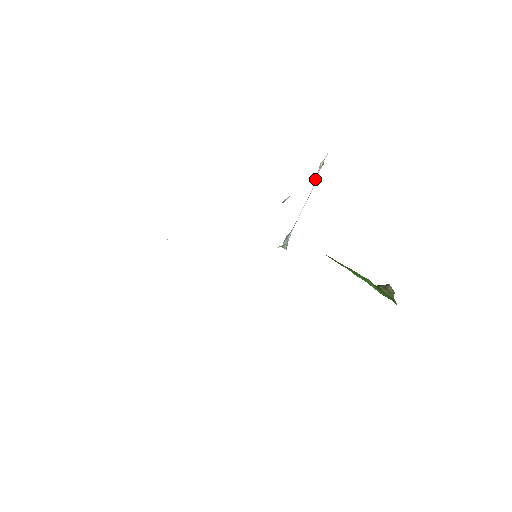
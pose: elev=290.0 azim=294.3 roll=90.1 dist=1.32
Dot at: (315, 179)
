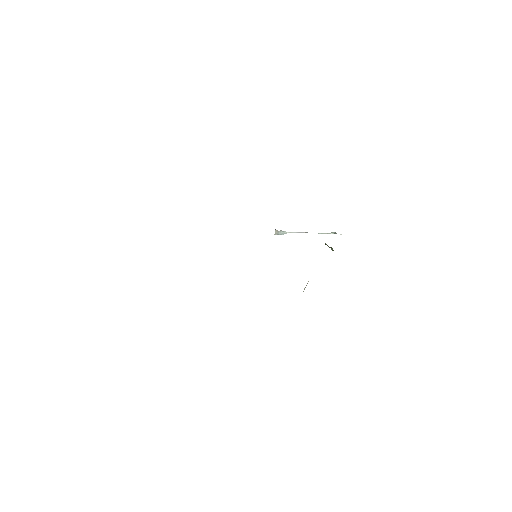
Dot at: (324, 233)
